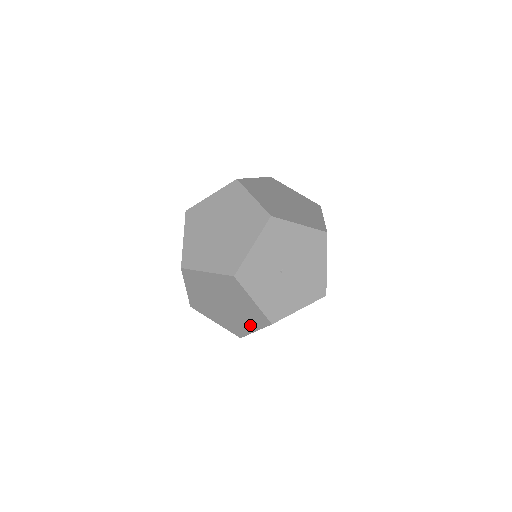
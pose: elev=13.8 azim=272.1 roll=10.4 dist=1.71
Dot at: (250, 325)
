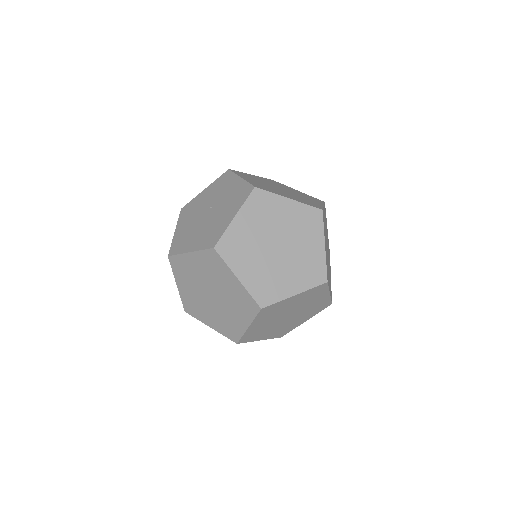
Dot at: occluded
